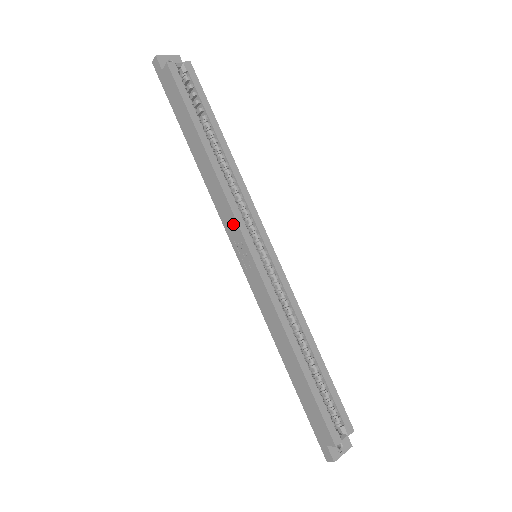
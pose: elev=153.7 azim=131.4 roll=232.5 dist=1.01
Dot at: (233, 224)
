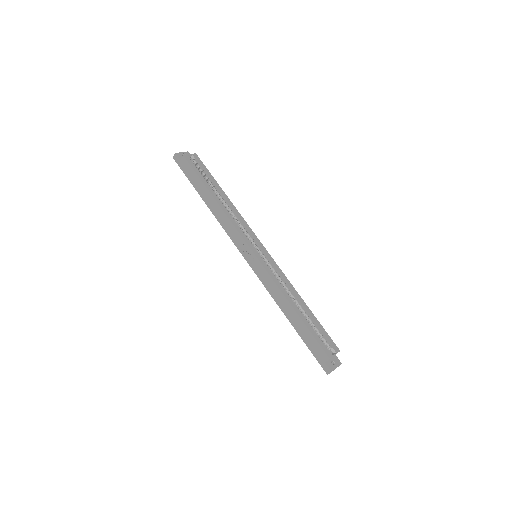
Dot at: (239, 238)
